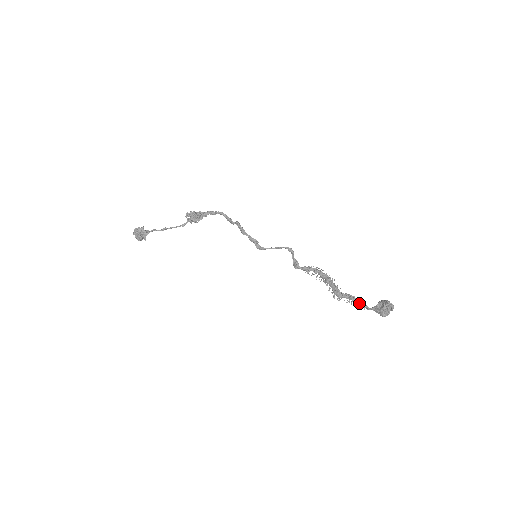
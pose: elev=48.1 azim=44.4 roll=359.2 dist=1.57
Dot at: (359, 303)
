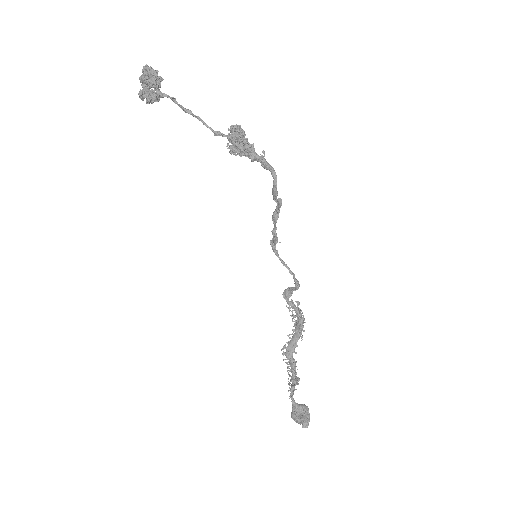
Dot at: (292, 382)
